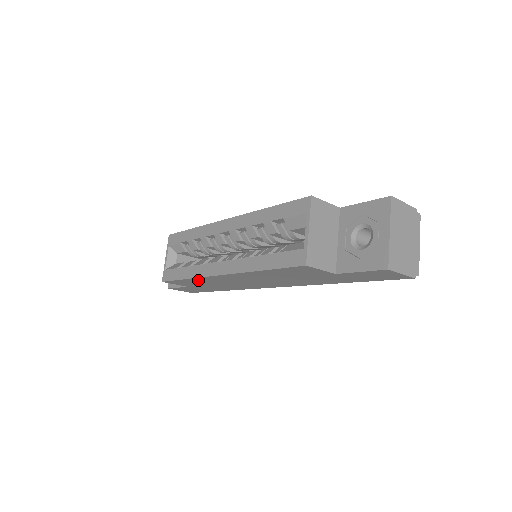
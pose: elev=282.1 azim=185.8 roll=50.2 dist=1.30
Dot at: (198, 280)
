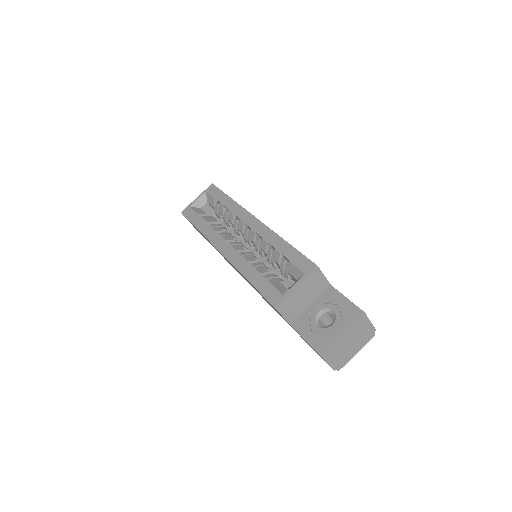
Dot at: occluded
